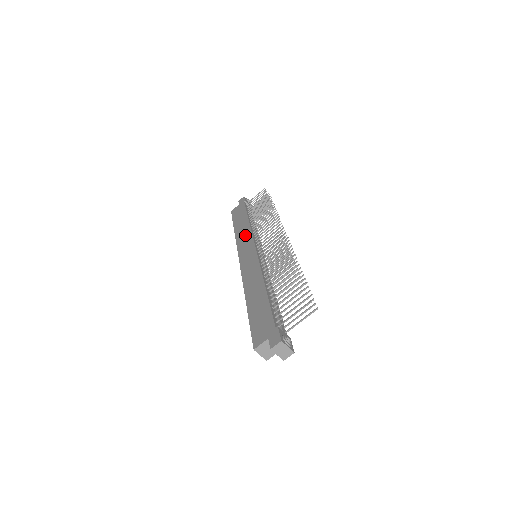
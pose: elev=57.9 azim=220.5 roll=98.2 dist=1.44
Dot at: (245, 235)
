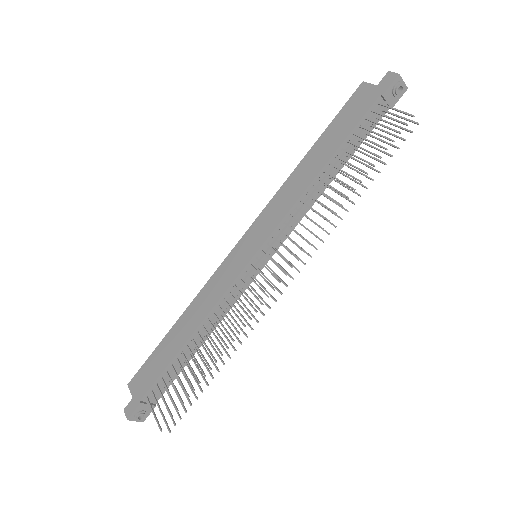
Dot at: (285, 201)
